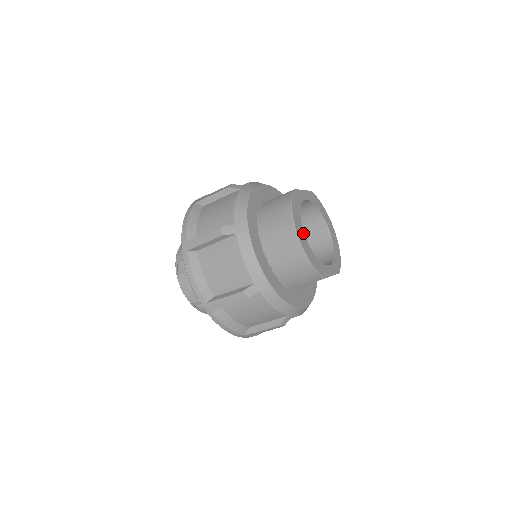
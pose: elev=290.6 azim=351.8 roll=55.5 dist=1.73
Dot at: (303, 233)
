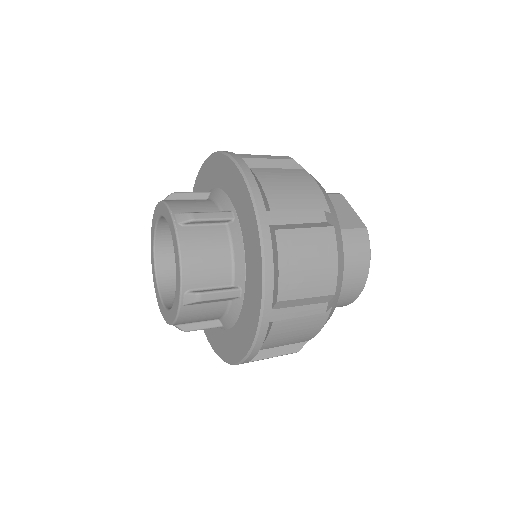
Dot at: occluded
